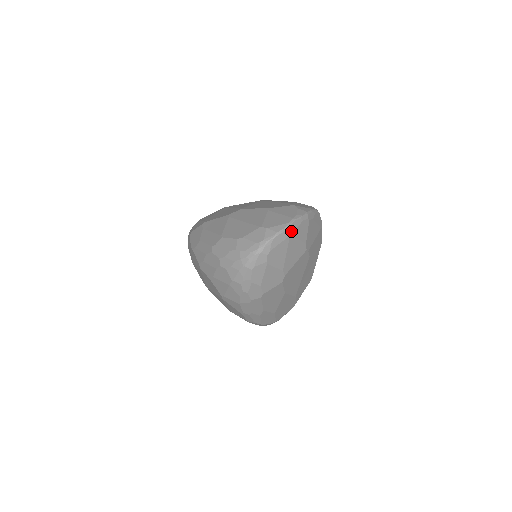
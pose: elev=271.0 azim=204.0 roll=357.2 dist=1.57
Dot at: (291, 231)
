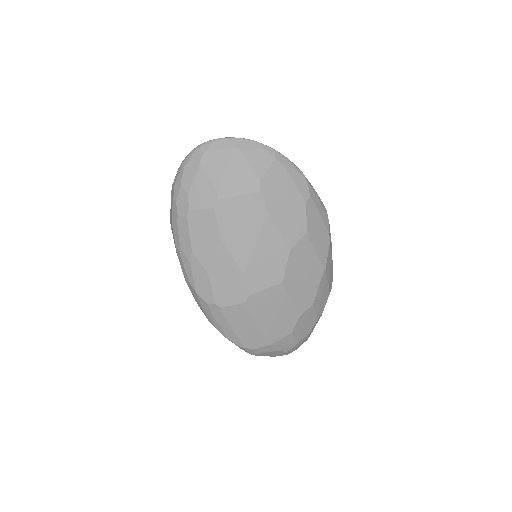
Dot at: (241, 146)
